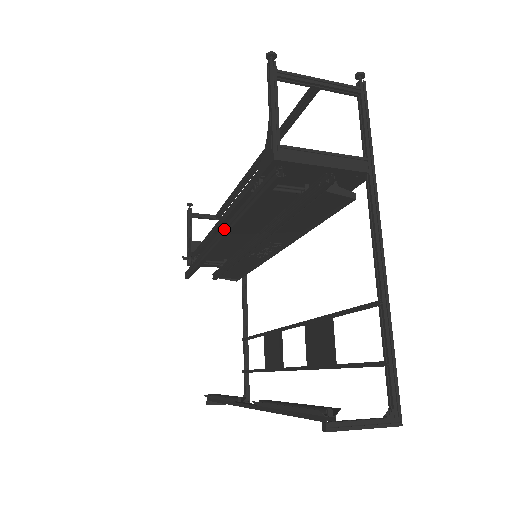
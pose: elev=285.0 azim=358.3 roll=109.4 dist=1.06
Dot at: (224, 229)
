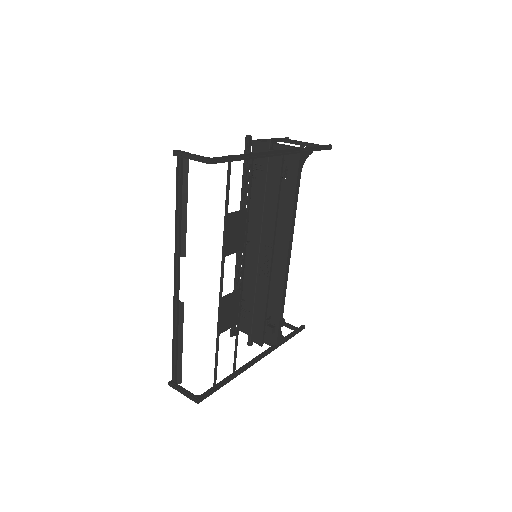
Dot at: occluded
